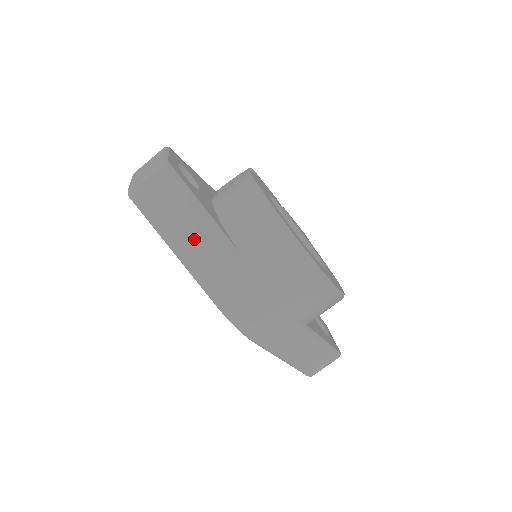
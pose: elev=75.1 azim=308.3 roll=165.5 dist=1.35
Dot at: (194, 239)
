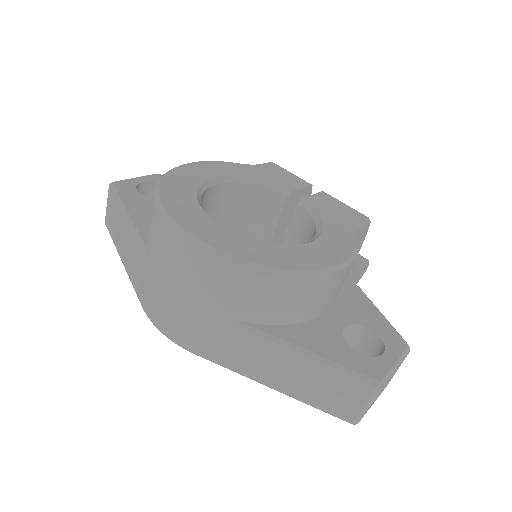
Dot at: (125, 244)
